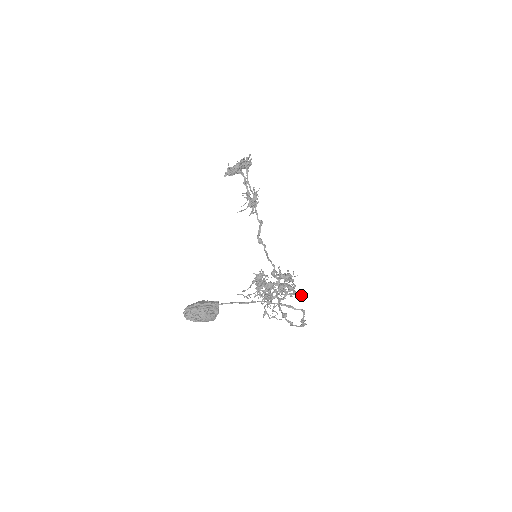
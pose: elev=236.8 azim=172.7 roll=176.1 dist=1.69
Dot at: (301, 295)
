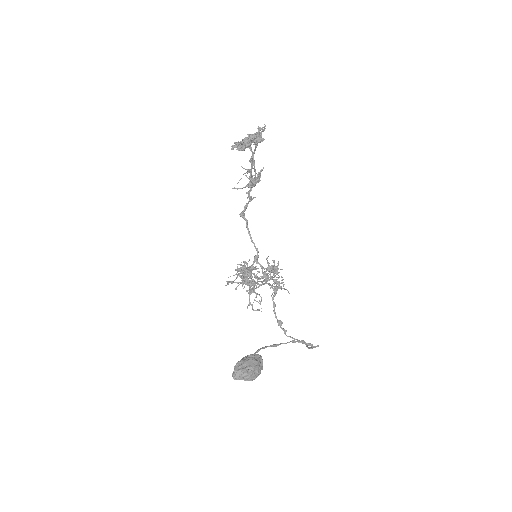
Dot at: (284, 289)
